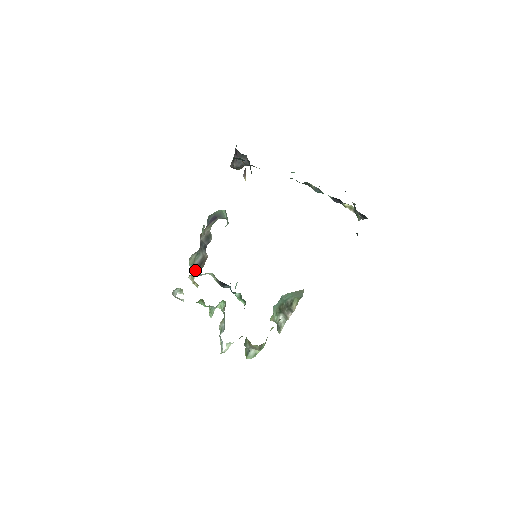
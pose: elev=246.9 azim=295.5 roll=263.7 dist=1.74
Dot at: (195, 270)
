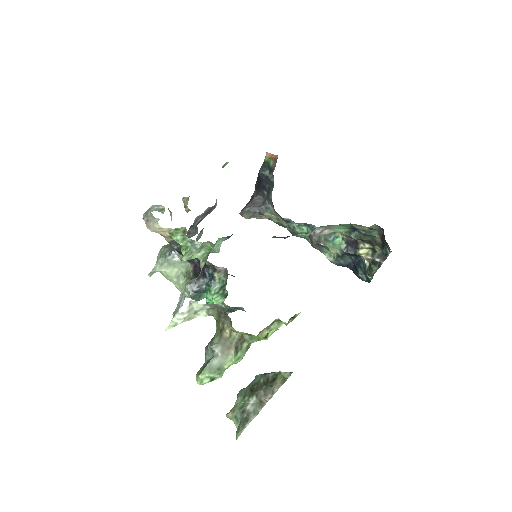
Dot at: (170, 246)
